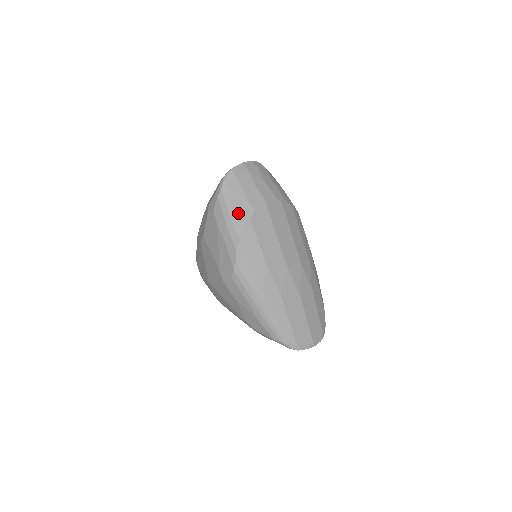
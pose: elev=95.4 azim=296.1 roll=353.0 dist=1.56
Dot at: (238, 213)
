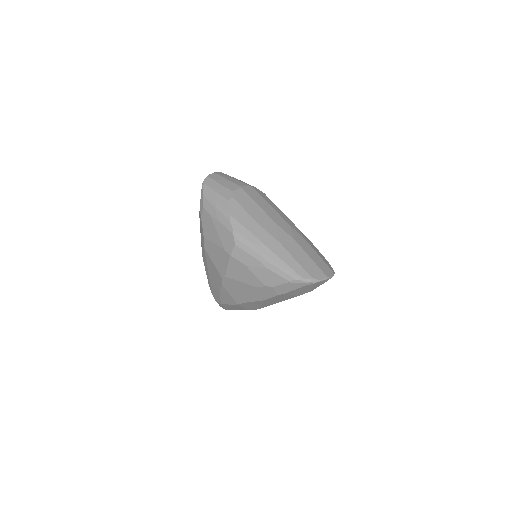
Dot at: (221, 197)
